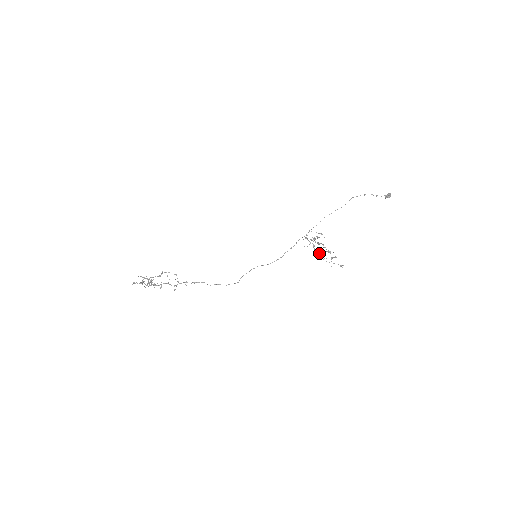
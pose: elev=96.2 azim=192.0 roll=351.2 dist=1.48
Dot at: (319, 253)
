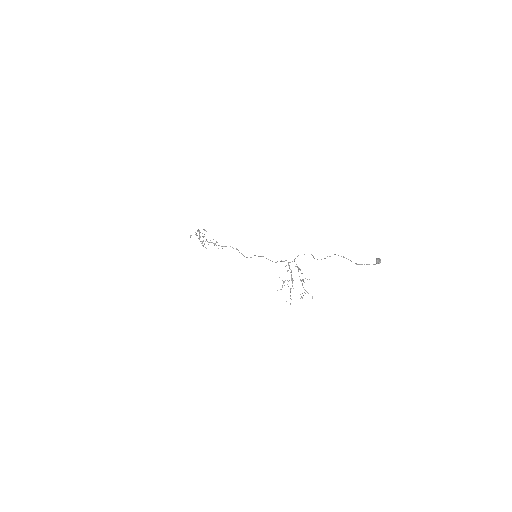
Dot at: occluded
